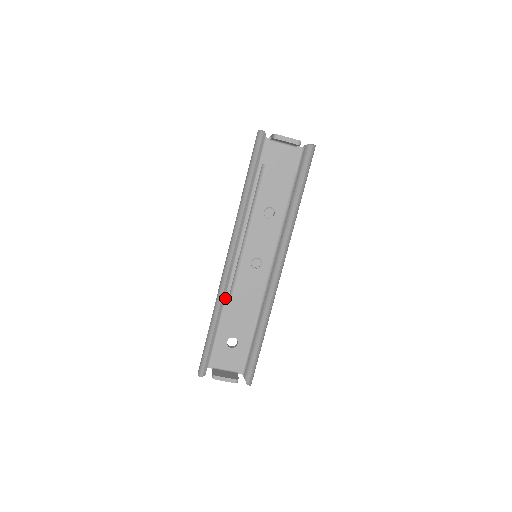
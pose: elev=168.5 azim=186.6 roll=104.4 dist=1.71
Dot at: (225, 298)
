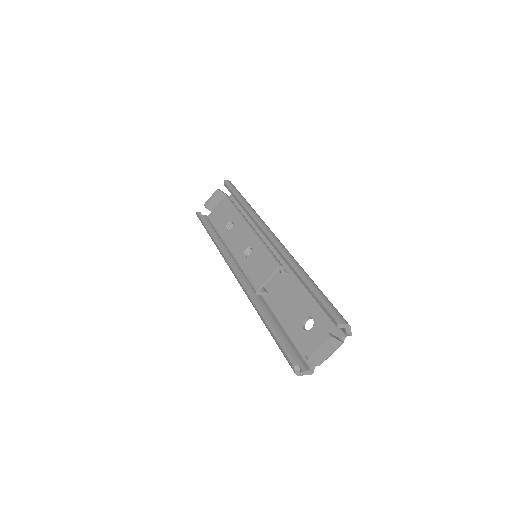
Dot at: (270, 305)
